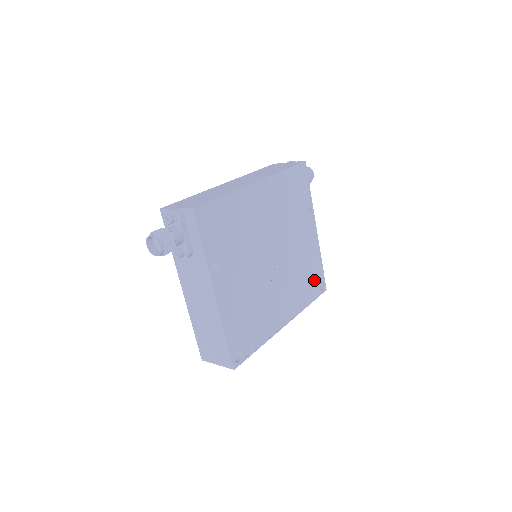
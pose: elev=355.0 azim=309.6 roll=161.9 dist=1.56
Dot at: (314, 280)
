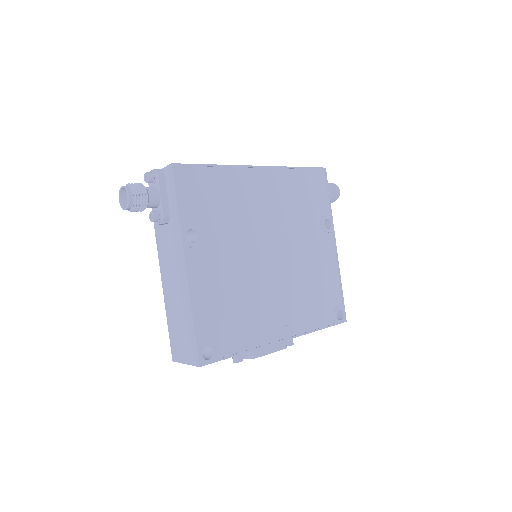
Dot at: (329, 303)
